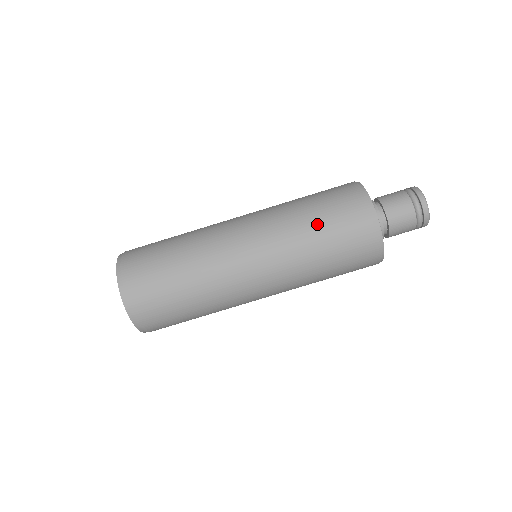
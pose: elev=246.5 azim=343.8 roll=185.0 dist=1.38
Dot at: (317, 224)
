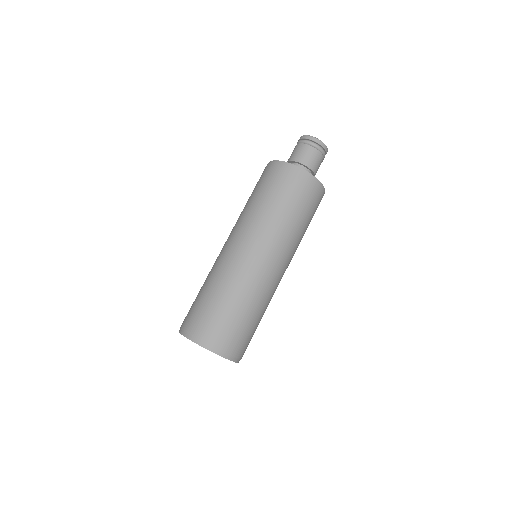
Dot at: (305, 222)
